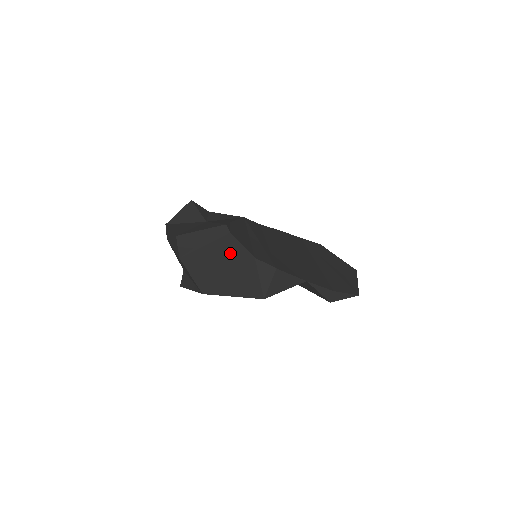
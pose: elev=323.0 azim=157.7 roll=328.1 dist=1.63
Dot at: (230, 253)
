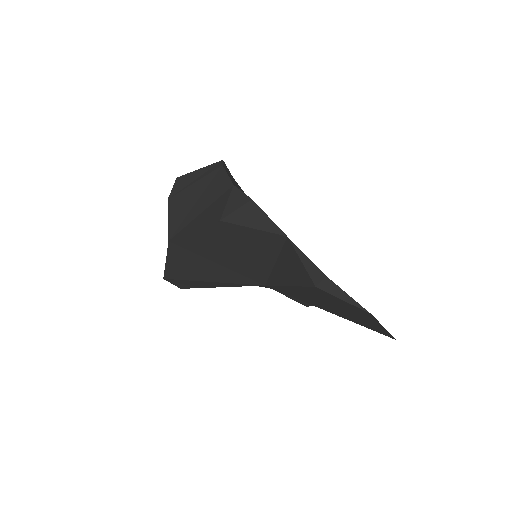
Dot at: (214, 187)
